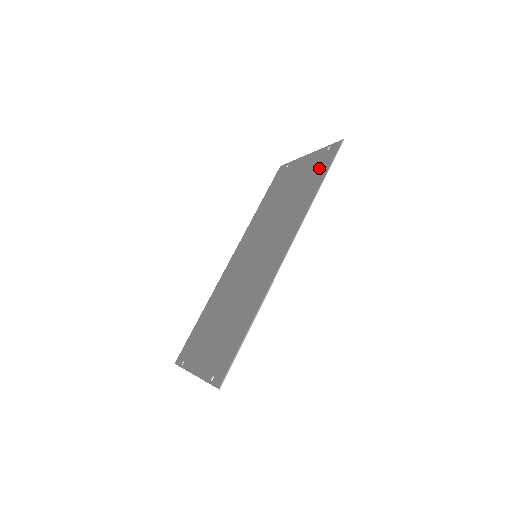
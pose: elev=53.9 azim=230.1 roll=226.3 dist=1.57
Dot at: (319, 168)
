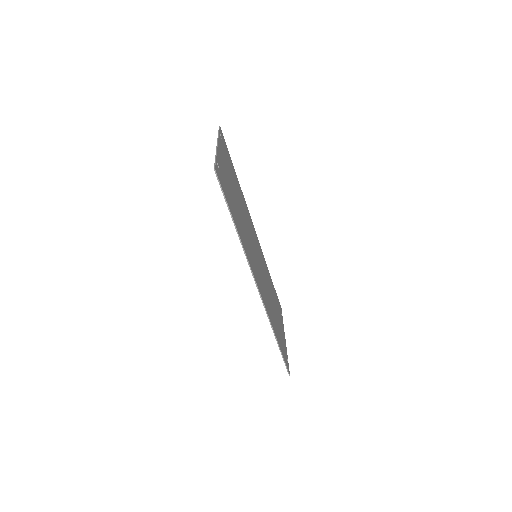
Dot at: occluded
